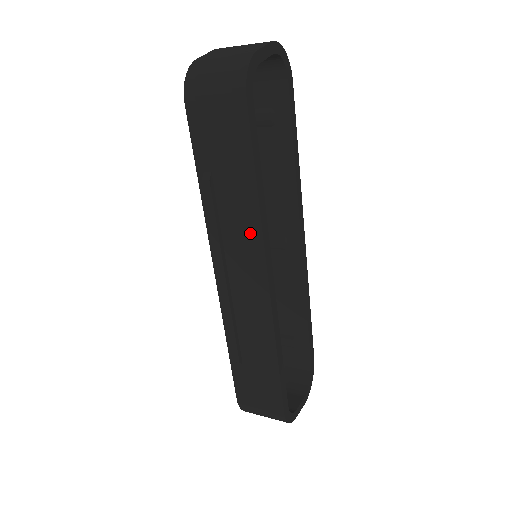
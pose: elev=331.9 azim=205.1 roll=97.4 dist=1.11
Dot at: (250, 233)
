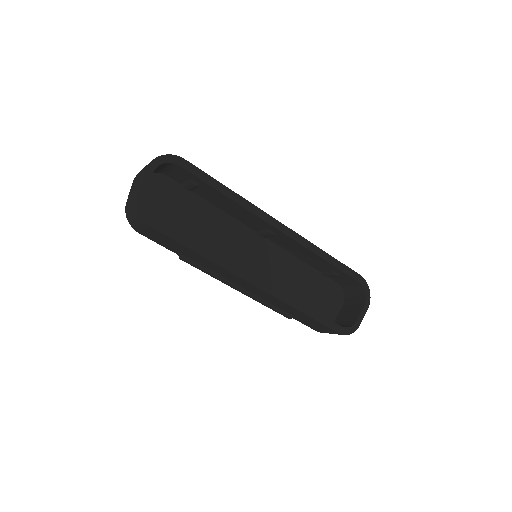
Dot at: (222, 270)
